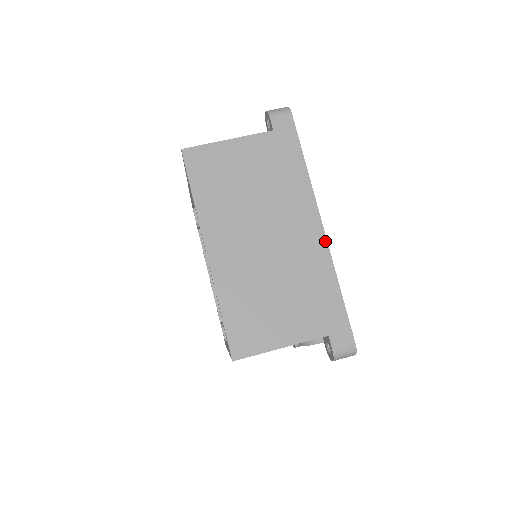
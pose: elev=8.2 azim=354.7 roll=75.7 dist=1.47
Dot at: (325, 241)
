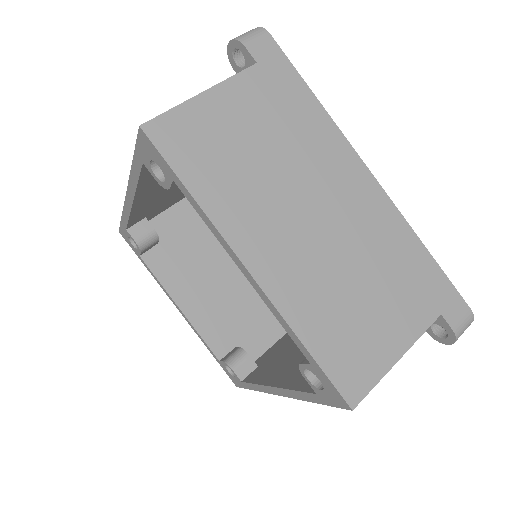
Dot at: (384, 194)
